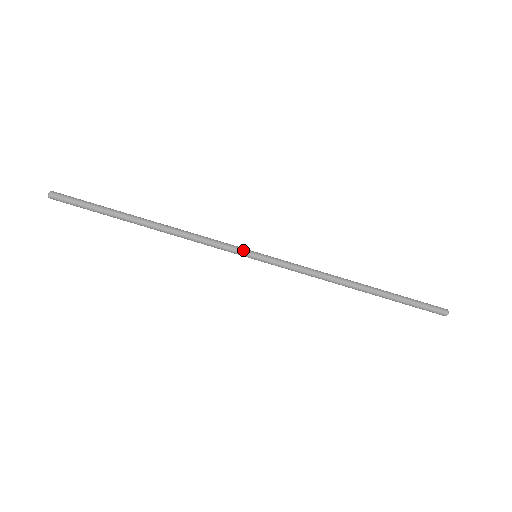
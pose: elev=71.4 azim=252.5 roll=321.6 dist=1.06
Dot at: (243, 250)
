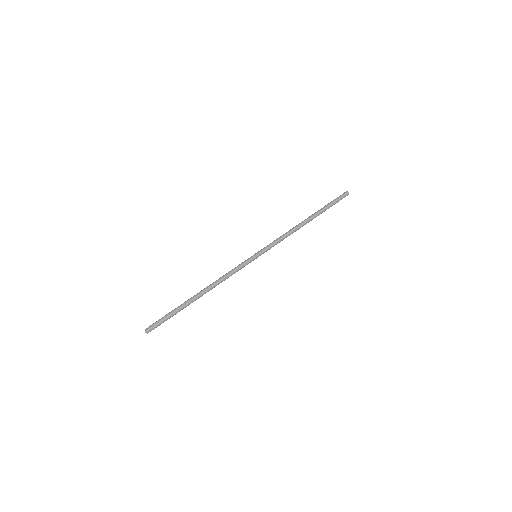
Dot at: (249, 260)
